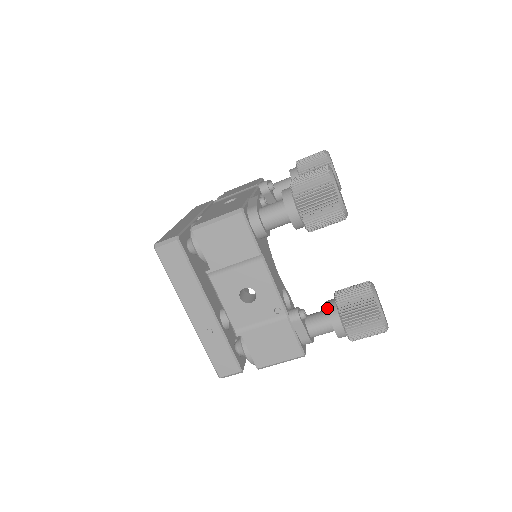
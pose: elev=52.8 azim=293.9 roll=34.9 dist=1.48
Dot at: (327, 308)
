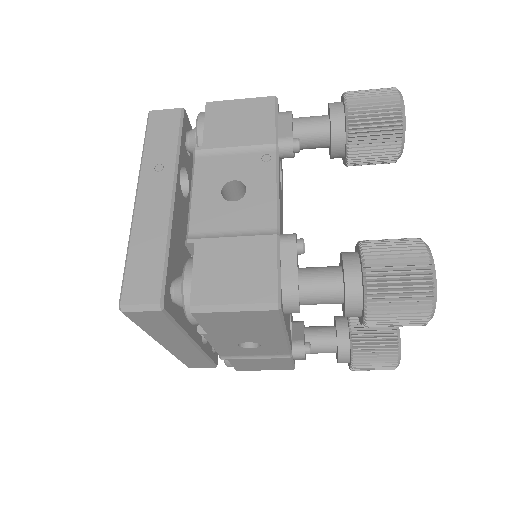
Dot at: (337, 344)
